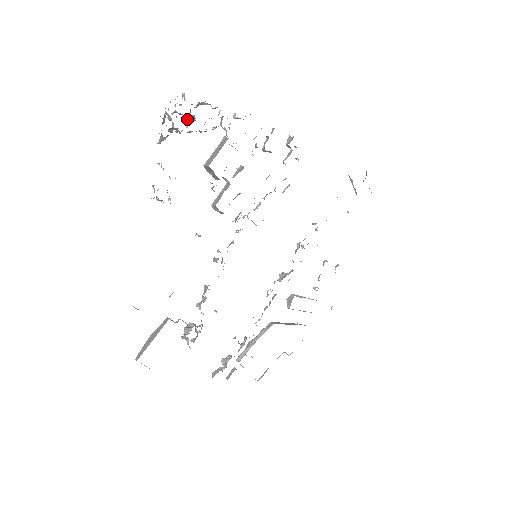
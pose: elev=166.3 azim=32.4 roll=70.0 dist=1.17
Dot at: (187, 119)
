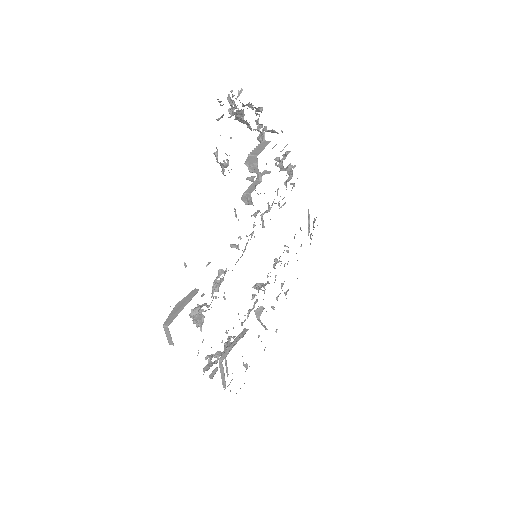
Dot at: (256, 108)
